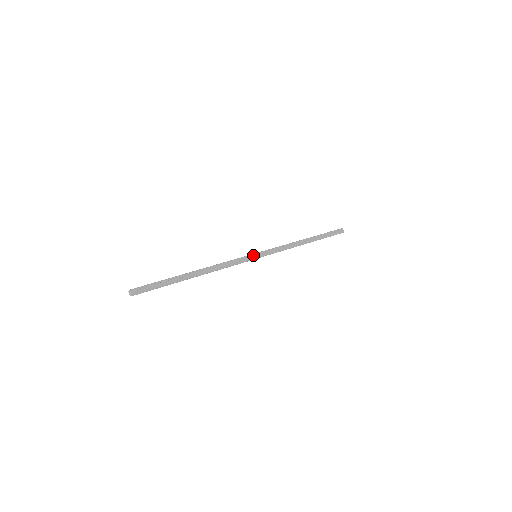
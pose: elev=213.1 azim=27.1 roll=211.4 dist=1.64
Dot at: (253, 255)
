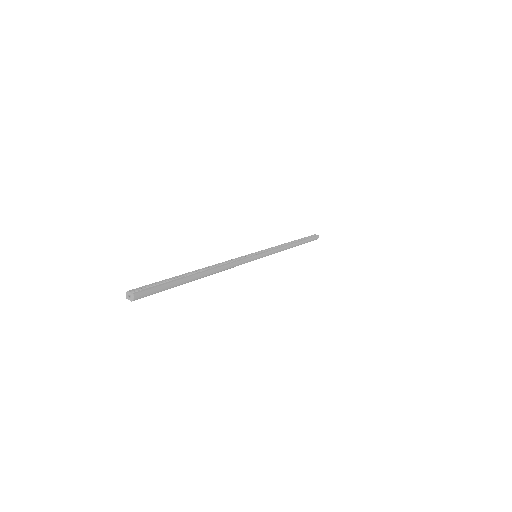
Dot at: (253, 254)
